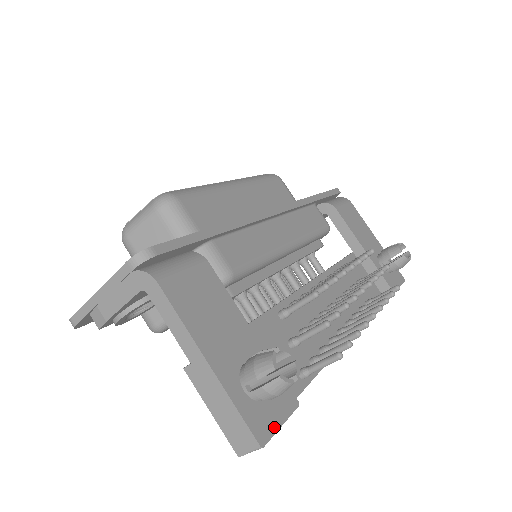
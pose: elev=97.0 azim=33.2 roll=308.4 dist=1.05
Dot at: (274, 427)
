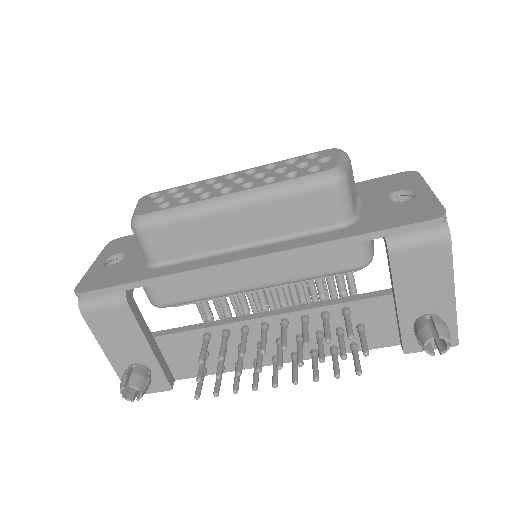
Dot at: occluded
